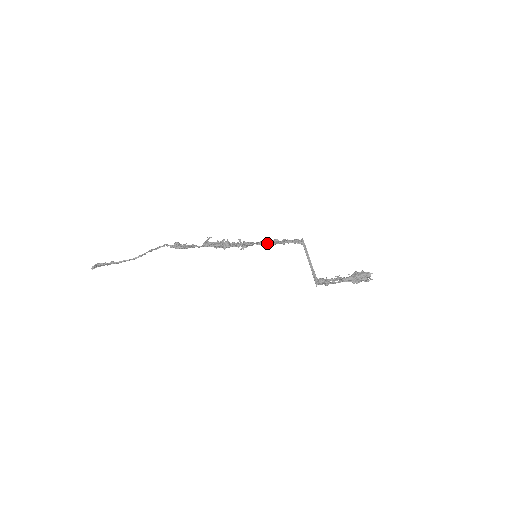
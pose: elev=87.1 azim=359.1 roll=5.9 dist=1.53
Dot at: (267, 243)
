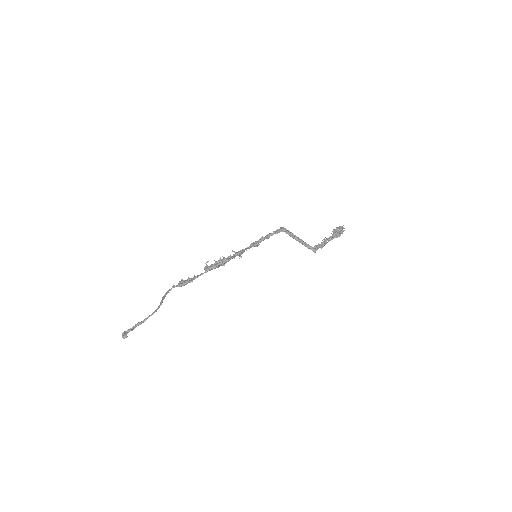
Dot at: (257, 243)
